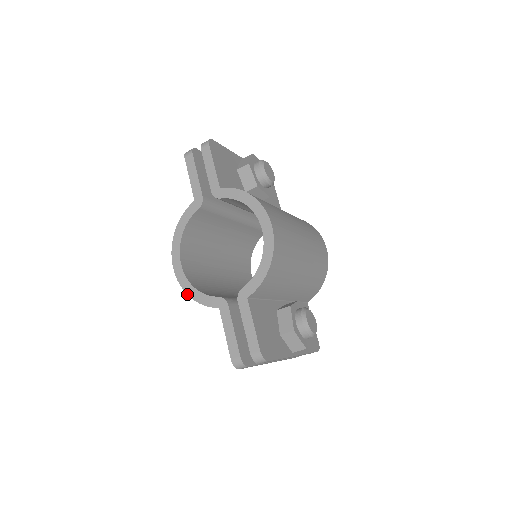
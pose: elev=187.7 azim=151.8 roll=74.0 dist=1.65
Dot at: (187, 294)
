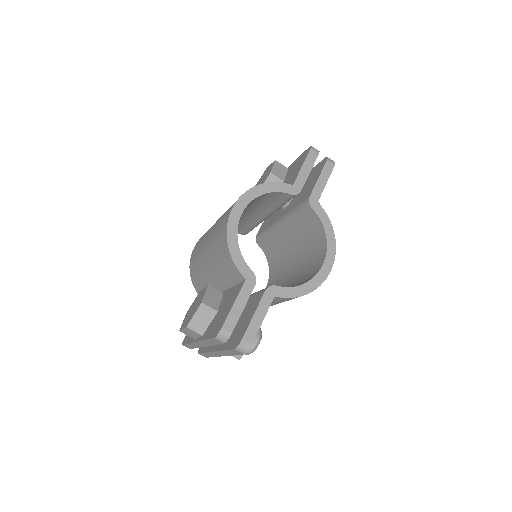
Dot at: (228, 240)
